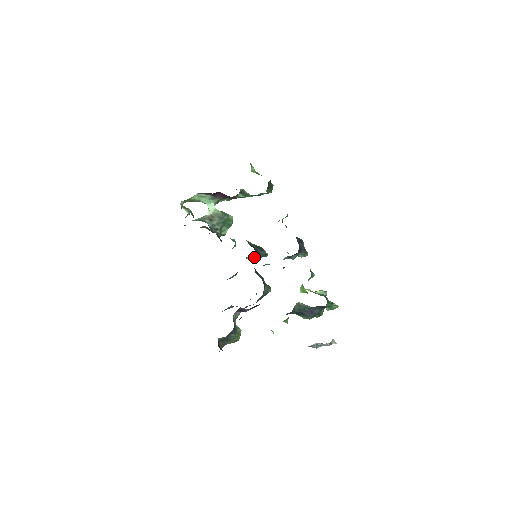
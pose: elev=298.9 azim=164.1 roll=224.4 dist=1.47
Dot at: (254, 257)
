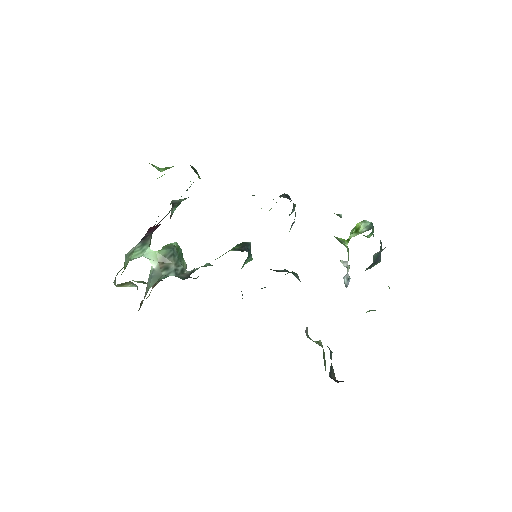
Dot at: (246, 260)
